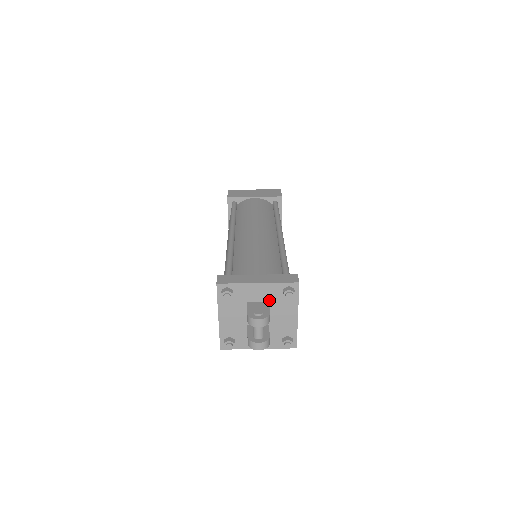
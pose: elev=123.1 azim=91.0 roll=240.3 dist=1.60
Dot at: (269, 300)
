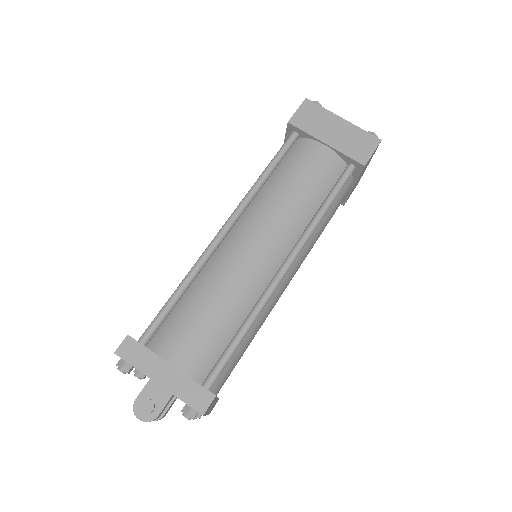
Dot at: occluded
